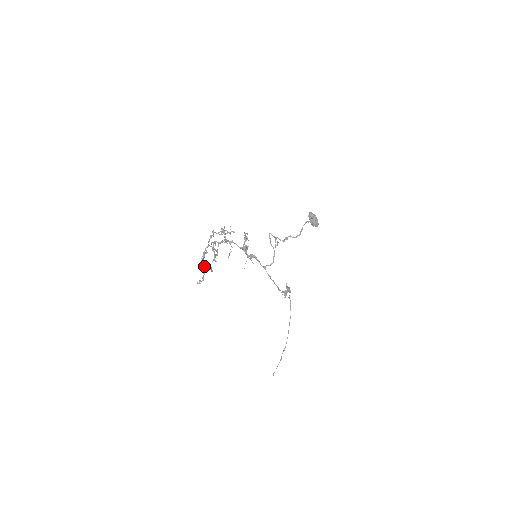
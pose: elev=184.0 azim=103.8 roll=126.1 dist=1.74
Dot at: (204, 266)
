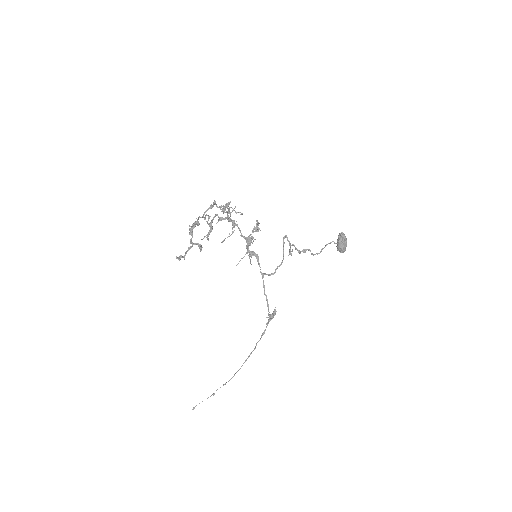
Dot at: (191, 239)
